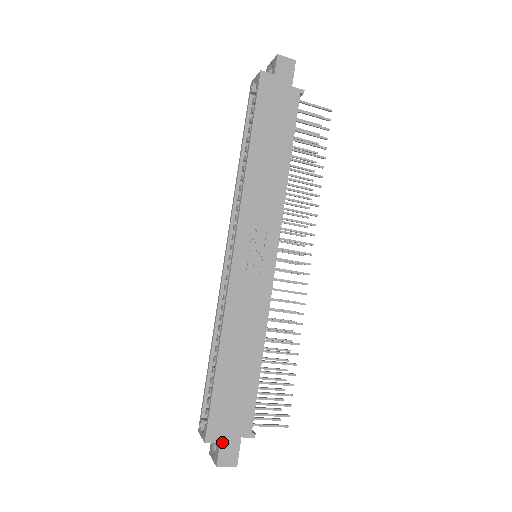
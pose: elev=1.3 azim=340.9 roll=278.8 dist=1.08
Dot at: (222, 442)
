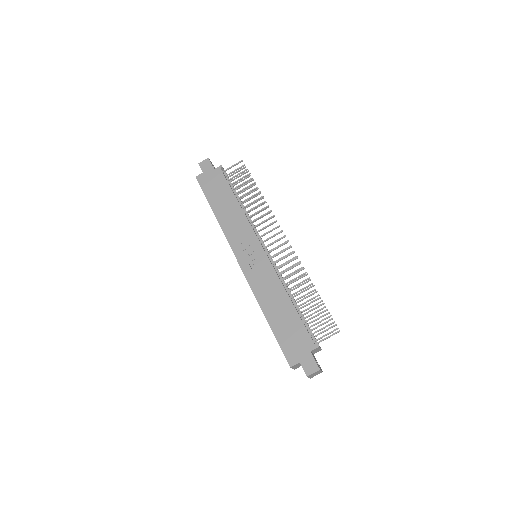
Dot at: (300, 361)
